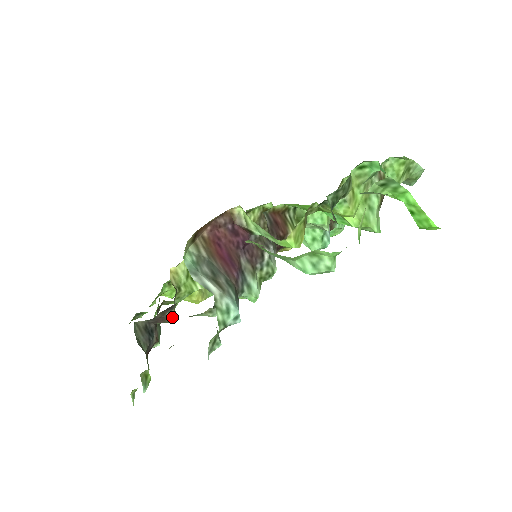
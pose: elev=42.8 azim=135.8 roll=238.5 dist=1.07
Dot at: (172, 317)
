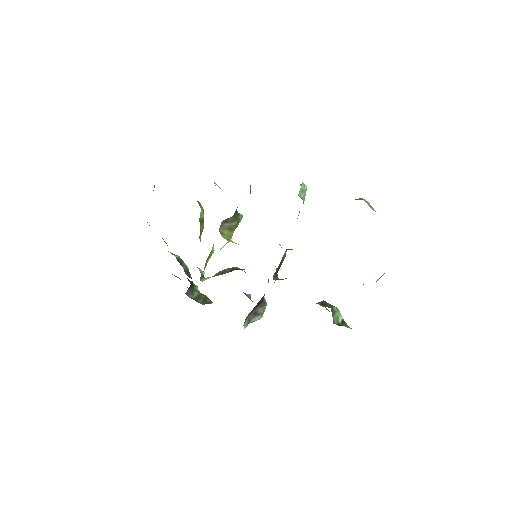
Dot at: occluded
